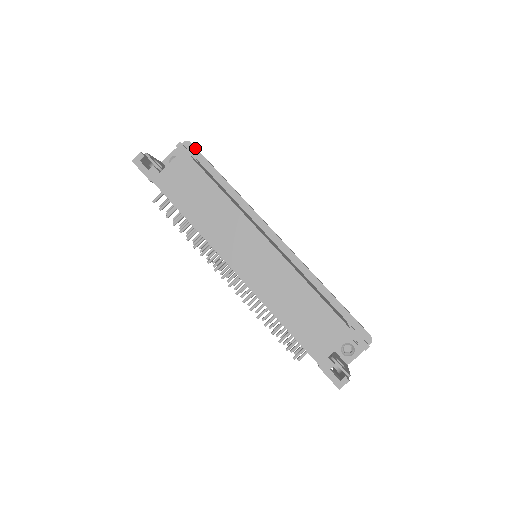
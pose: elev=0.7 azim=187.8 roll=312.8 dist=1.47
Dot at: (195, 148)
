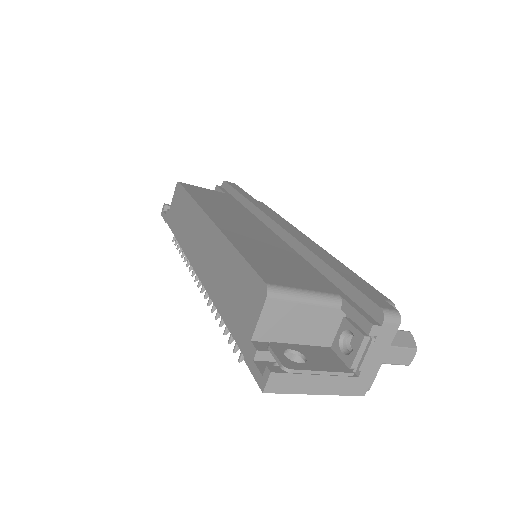
Dot at: (227, 183)
